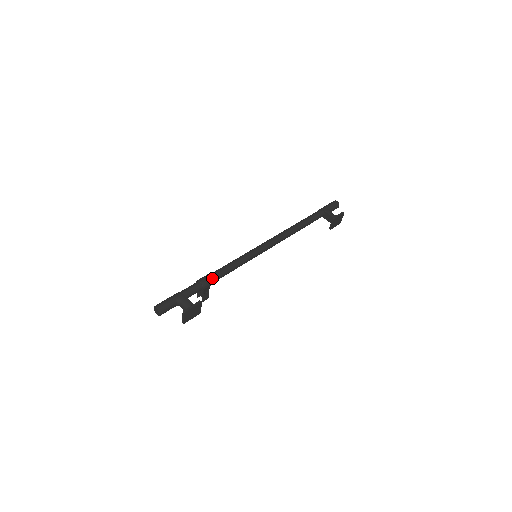
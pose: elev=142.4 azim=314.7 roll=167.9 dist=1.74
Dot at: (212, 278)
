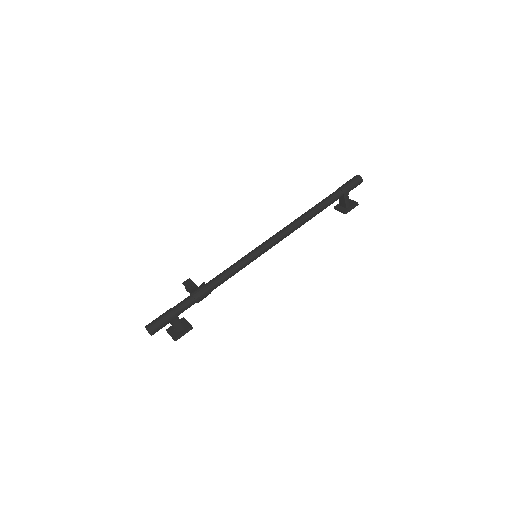
Dot at: occluded
